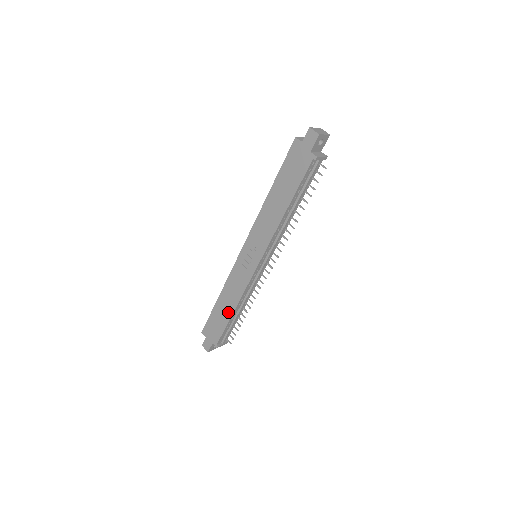
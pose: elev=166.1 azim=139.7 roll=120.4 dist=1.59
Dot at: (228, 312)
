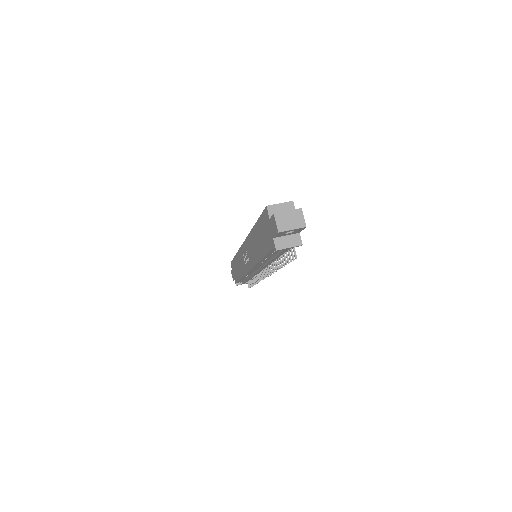
Dot at: (239, 274)
